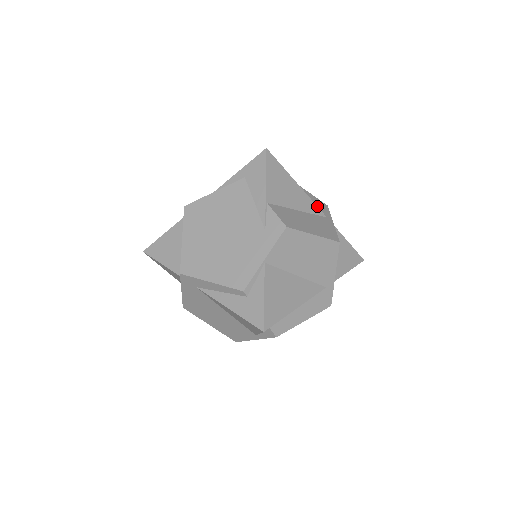
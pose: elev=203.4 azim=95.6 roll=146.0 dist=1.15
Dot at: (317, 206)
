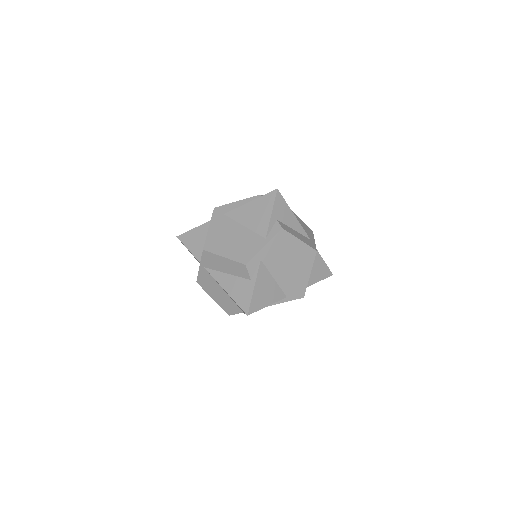
Dot at: occluded
